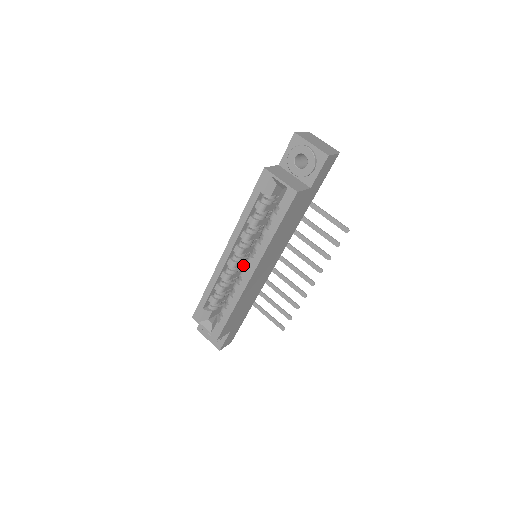
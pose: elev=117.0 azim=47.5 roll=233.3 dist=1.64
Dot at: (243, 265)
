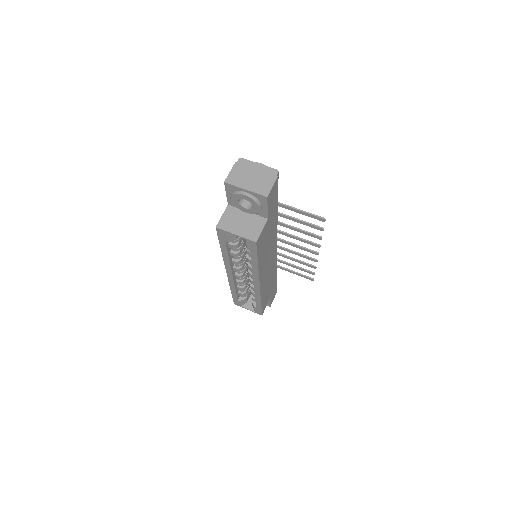
Dot at: occluded
